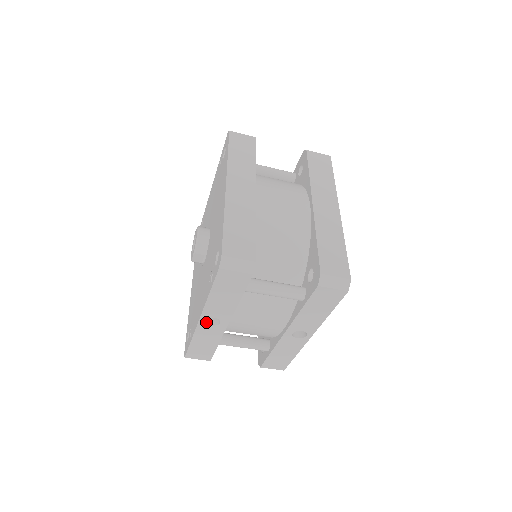
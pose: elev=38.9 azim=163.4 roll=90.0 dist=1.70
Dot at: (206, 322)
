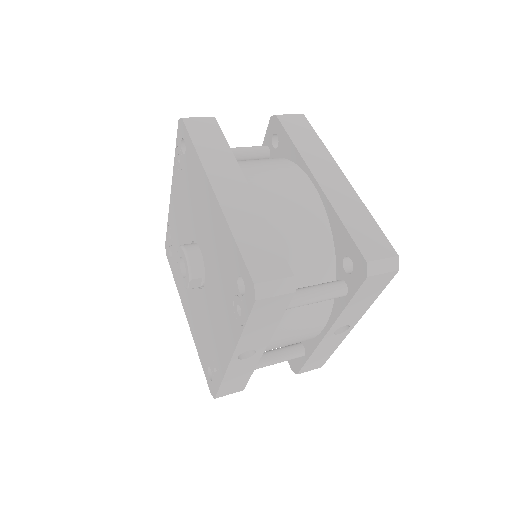
Dot at: (238, 358)
